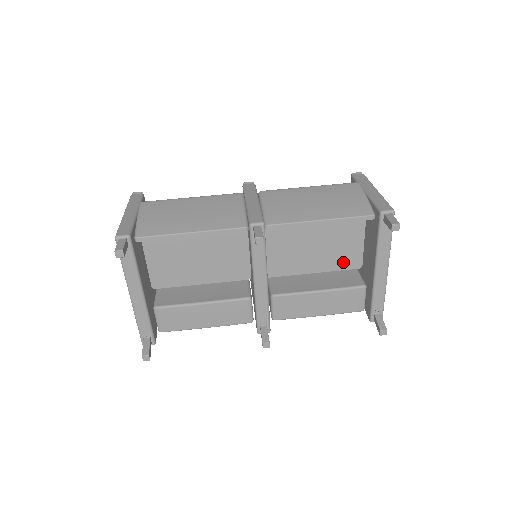
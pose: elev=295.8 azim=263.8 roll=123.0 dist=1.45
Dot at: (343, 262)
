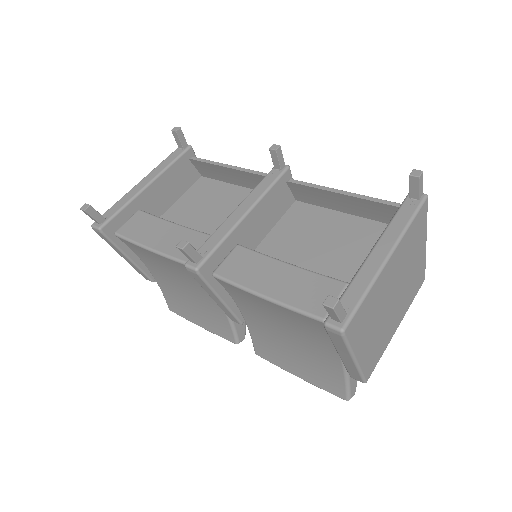
Dot at: occluded
